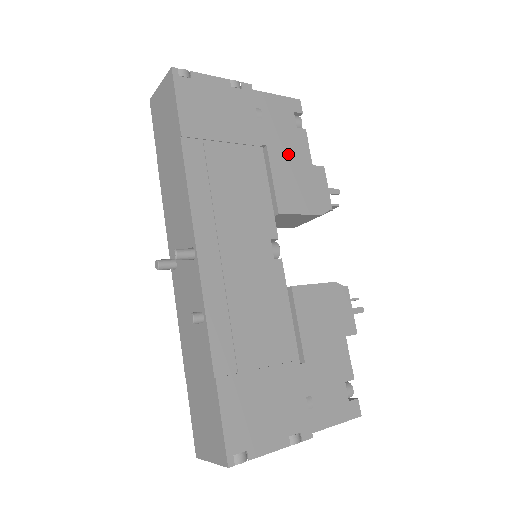
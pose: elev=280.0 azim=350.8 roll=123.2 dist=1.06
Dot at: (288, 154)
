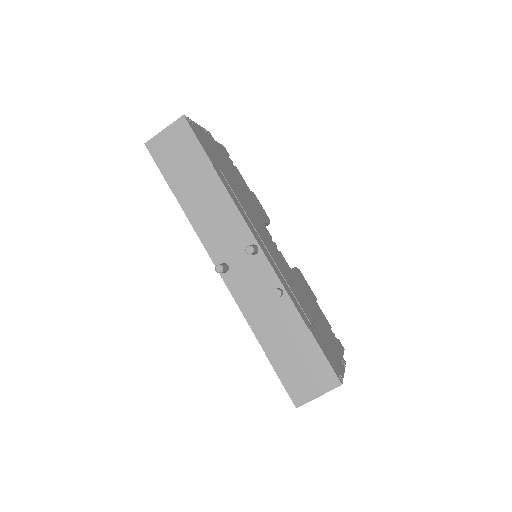
Dot at: (241, 183)
